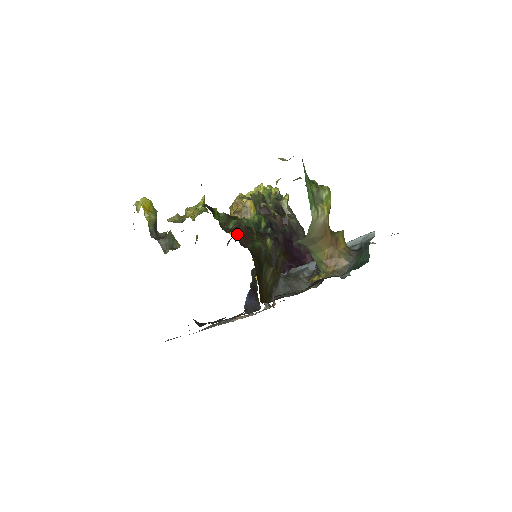
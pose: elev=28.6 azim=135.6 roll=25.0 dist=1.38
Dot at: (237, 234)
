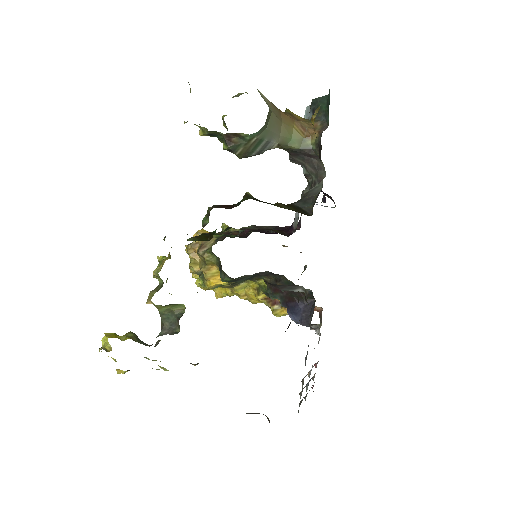
Dot at: occluded
